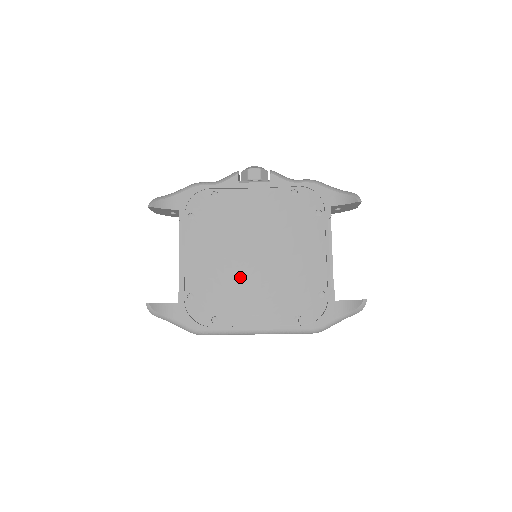
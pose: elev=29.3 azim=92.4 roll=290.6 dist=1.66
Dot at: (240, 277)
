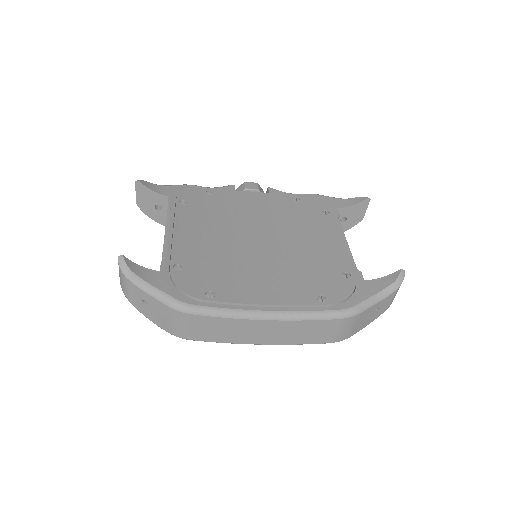
Dot at: (242, 258)
